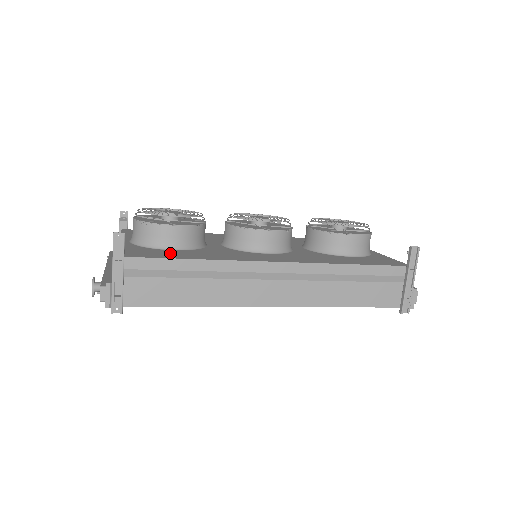
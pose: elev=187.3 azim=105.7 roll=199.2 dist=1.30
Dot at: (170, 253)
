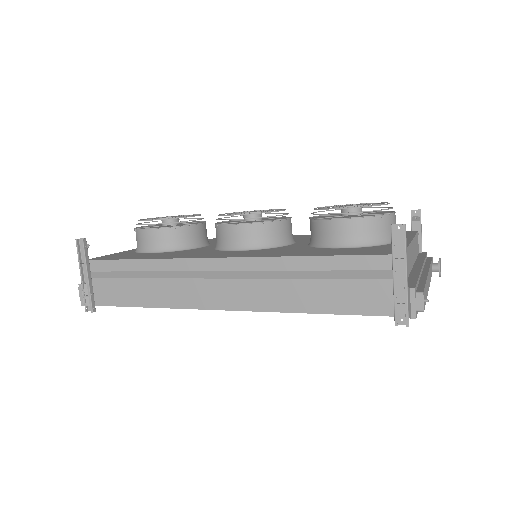
Dot at: (138, 255)
